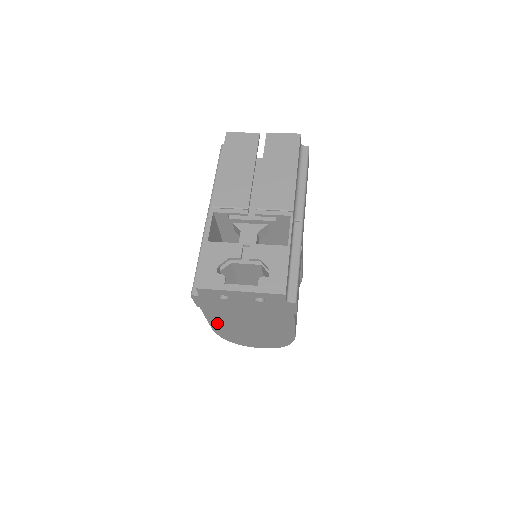
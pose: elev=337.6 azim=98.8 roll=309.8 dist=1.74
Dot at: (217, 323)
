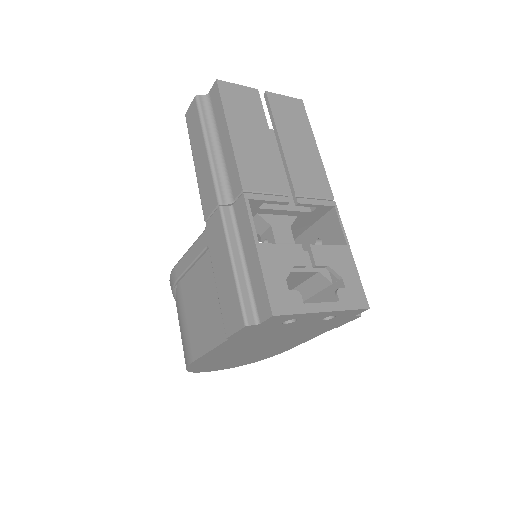
Dot at: (214, 354)
